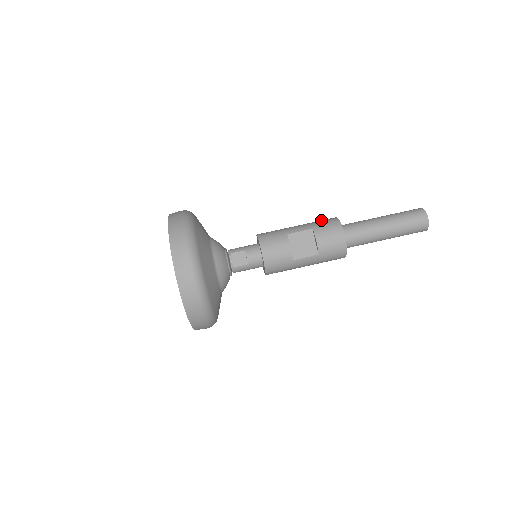
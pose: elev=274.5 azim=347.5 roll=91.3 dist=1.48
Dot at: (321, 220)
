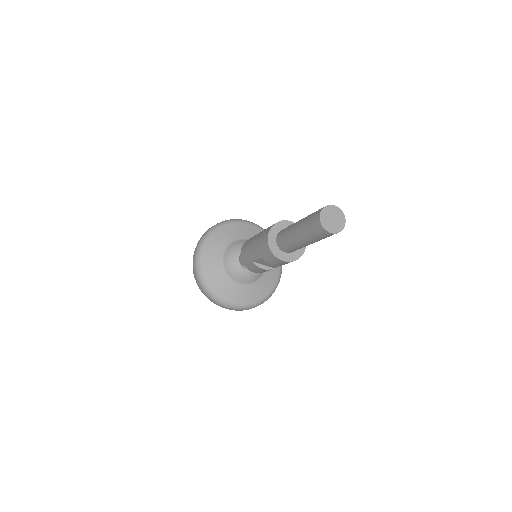
Dot at: (261, 242)
